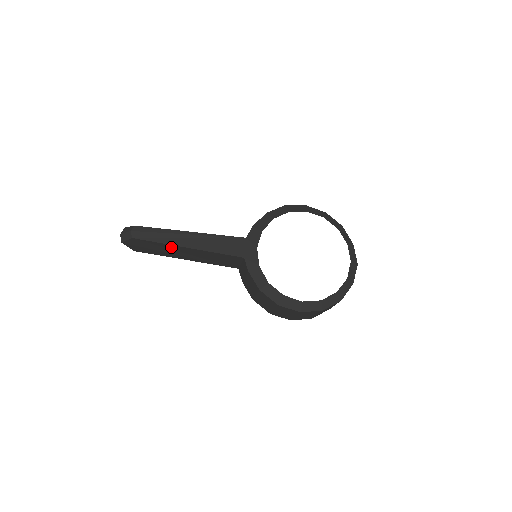
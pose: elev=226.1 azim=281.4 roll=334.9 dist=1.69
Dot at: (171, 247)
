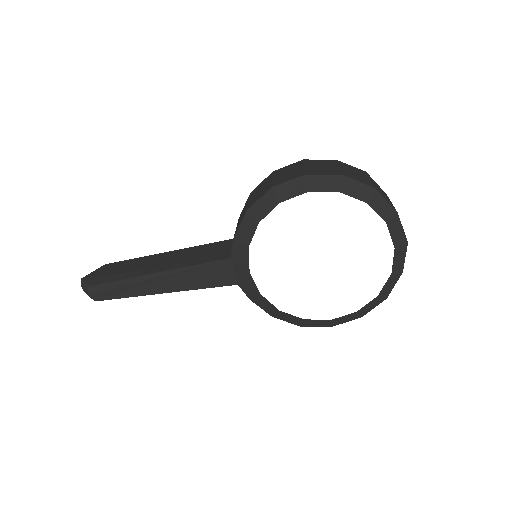
Dot at: occluded
